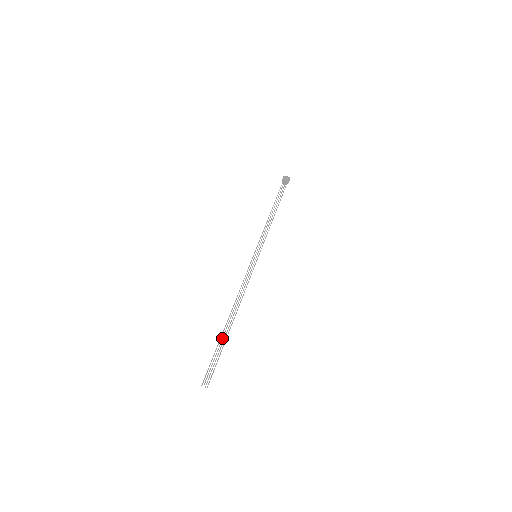
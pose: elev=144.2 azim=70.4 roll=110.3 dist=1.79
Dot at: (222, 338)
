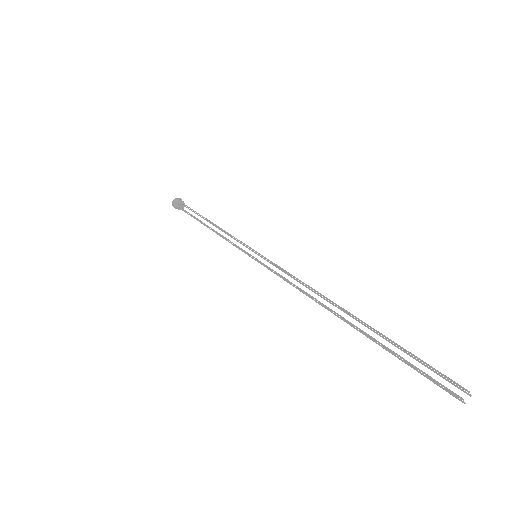
Dot at: (376, 330)
